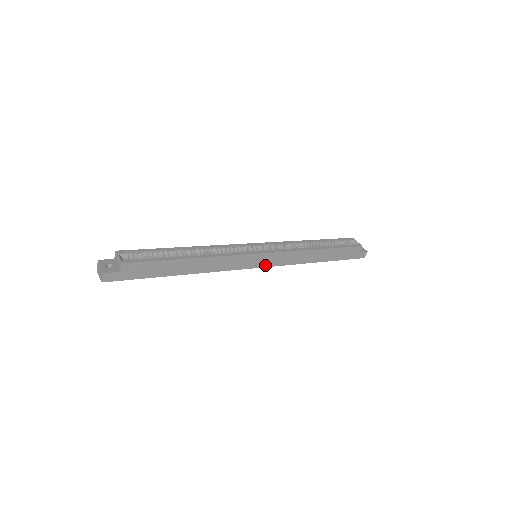
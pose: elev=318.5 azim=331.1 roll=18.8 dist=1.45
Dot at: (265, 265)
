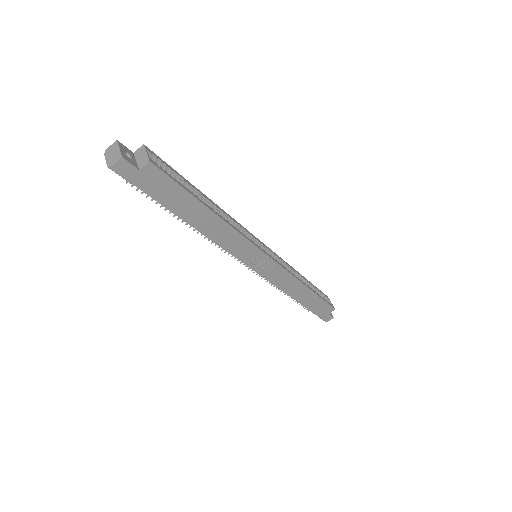
Dot at: (260, 271)
